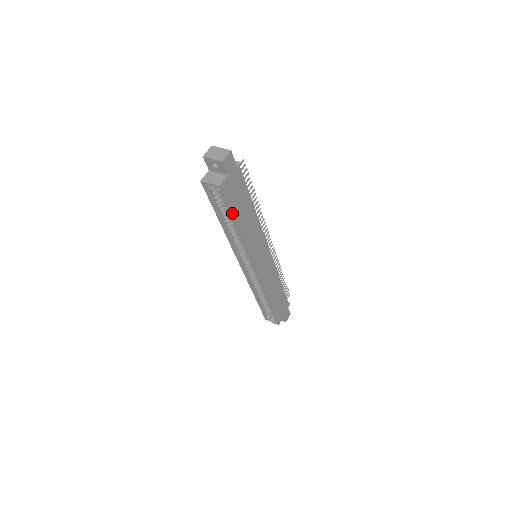
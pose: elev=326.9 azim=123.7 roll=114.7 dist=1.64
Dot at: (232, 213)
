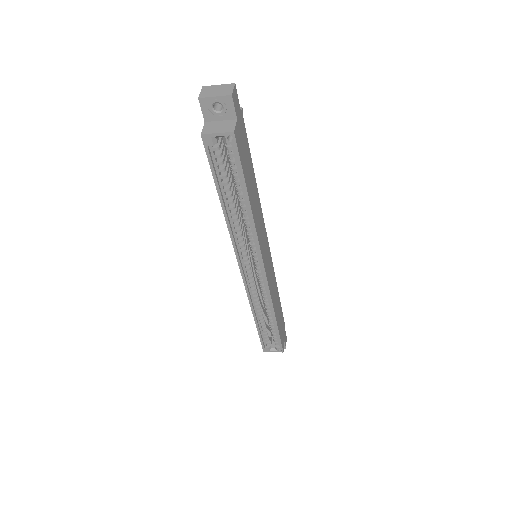
Dot at: (245, 179)
